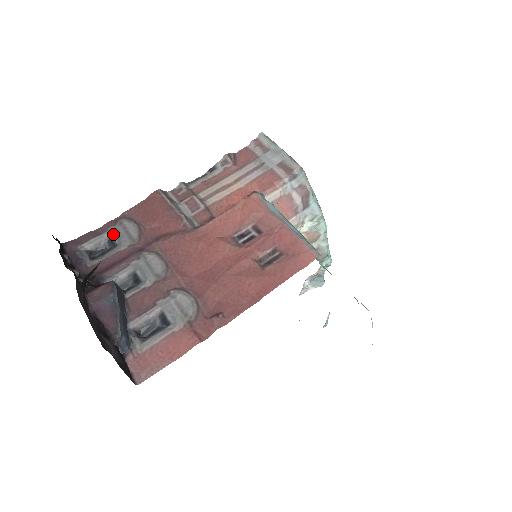
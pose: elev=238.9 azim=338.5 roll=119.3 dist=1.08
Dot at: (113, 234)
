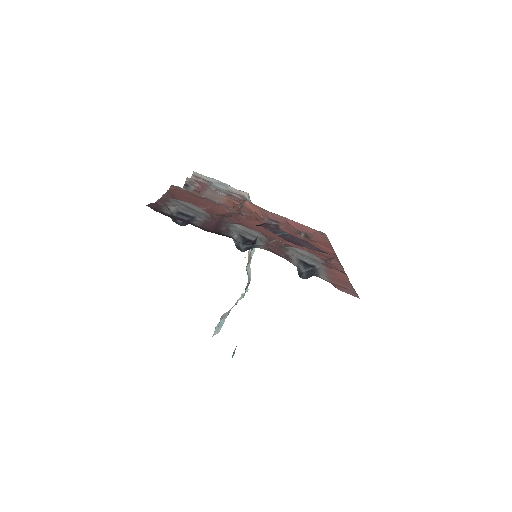
Dot at: (178, 208)
